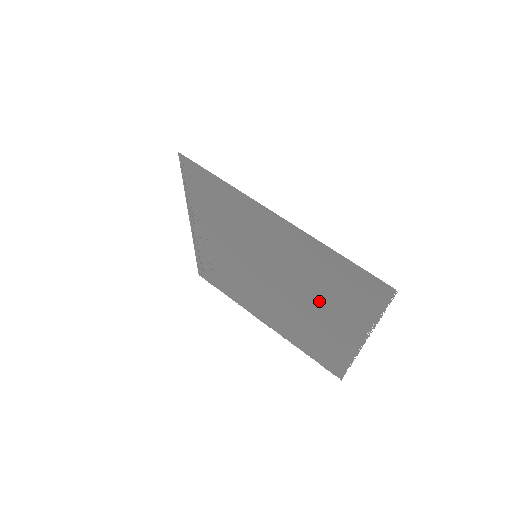
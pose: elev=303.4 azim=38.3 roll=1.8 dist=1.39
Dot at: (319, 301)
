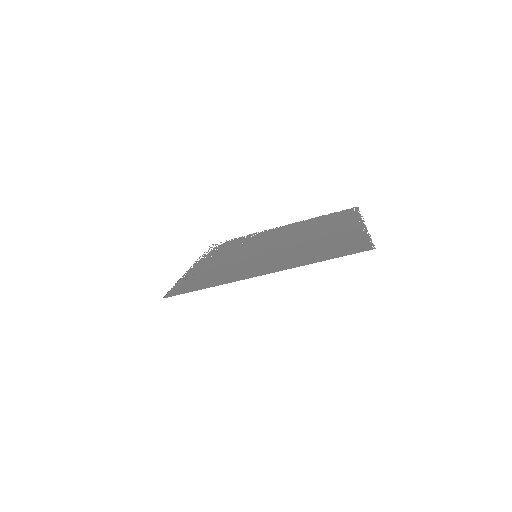
Dot at: (319, 240)
